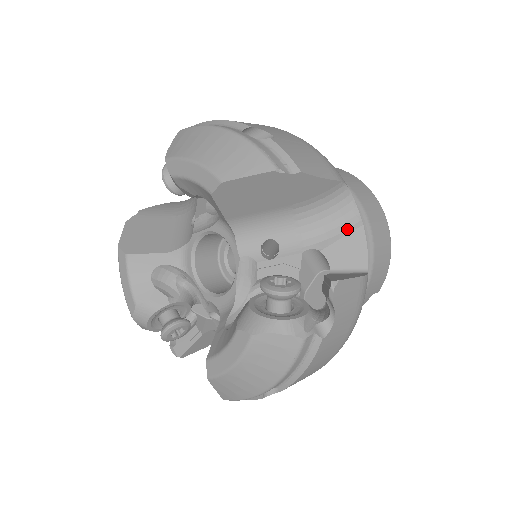
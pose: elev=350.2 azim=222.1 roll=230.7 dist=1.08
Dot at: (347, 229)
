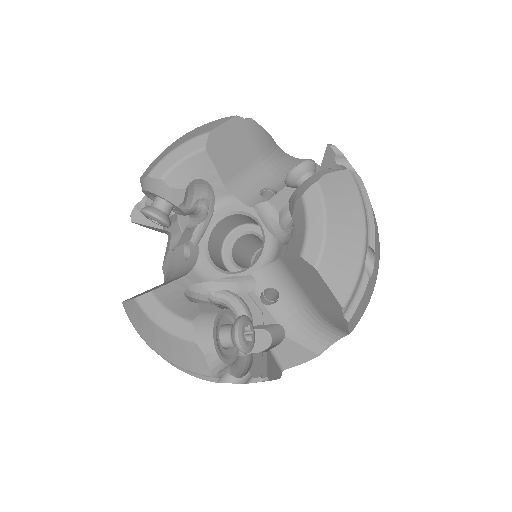
Dot at: occluded
